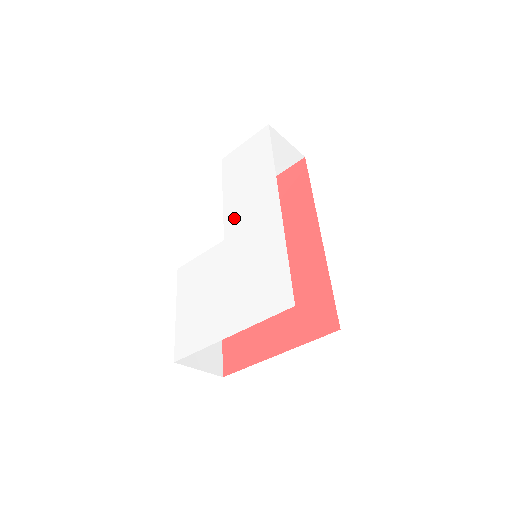
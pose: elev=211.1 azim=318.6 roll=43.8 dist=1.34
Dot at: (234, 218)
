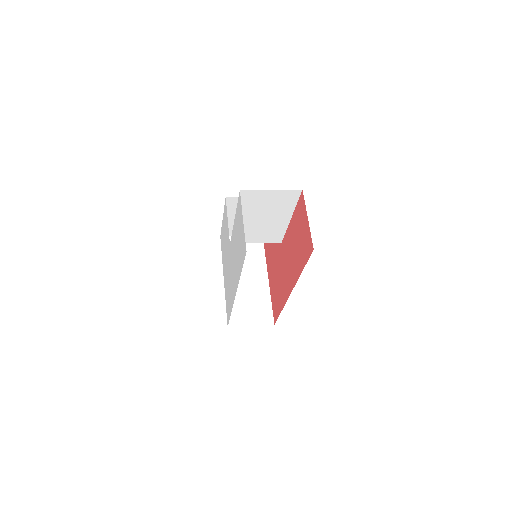
Dot at: (232, 248)
